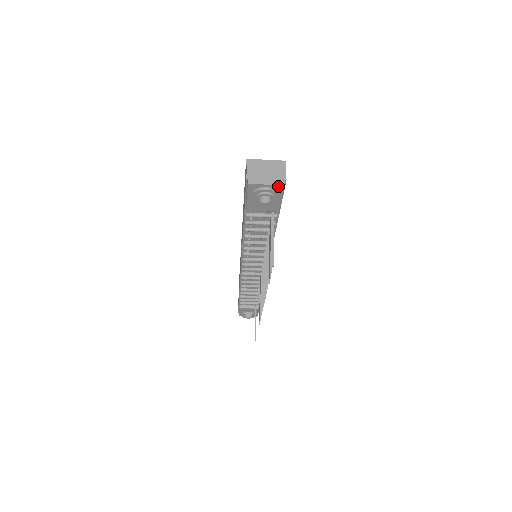
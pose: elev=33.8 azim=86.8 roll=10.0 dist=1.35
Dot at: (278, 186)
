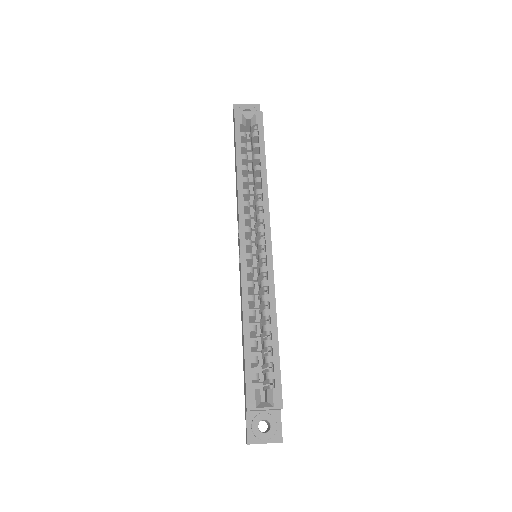
Dot at: occluded
